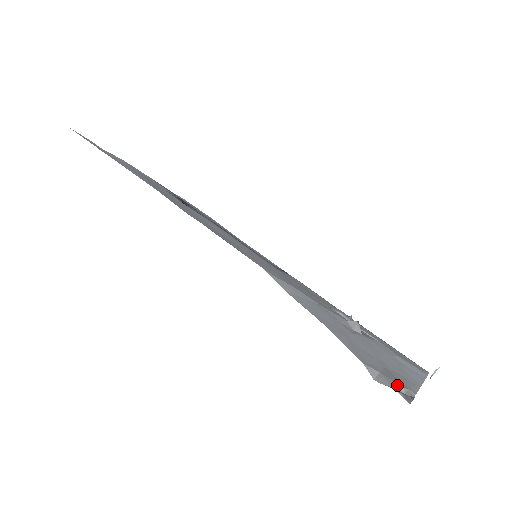
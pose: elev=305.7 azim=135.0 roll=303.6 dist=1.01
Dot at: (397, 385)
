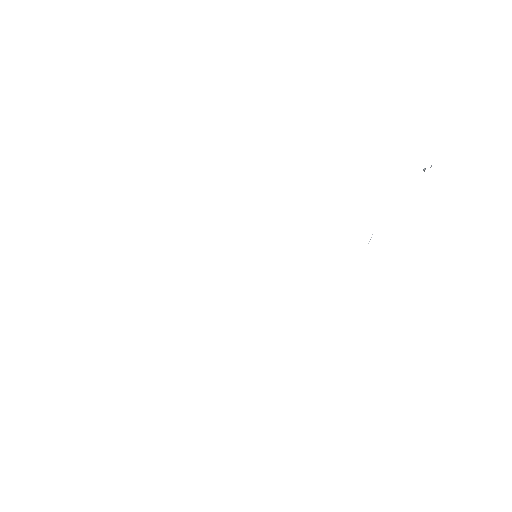
Dot at: occluded
